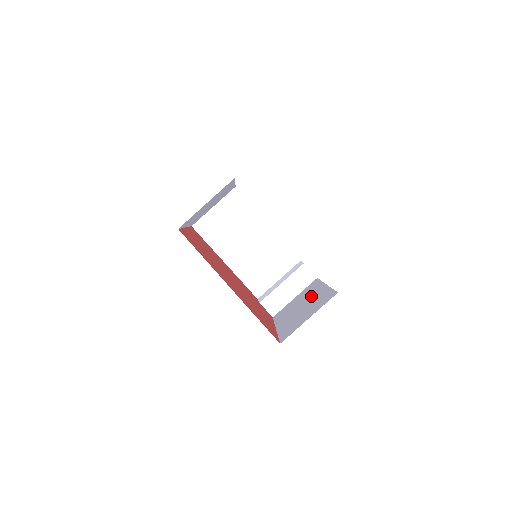
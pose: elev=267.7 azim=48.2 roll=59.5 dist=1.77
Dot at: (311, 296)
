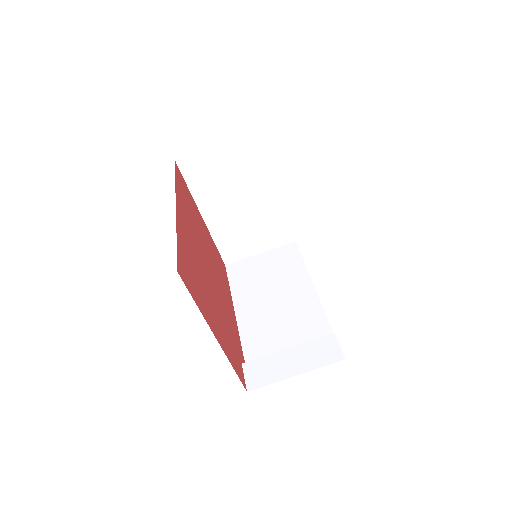
Dot at: occluded
